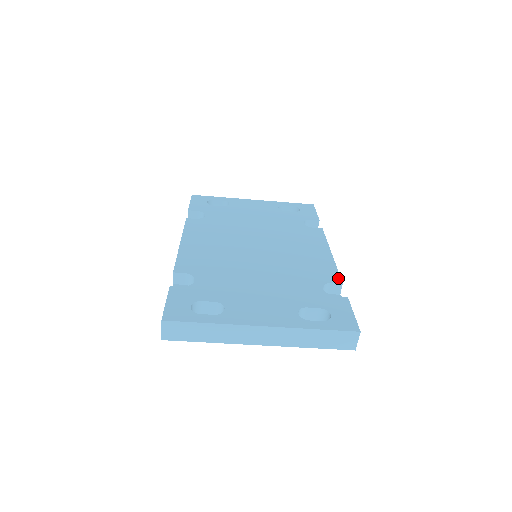
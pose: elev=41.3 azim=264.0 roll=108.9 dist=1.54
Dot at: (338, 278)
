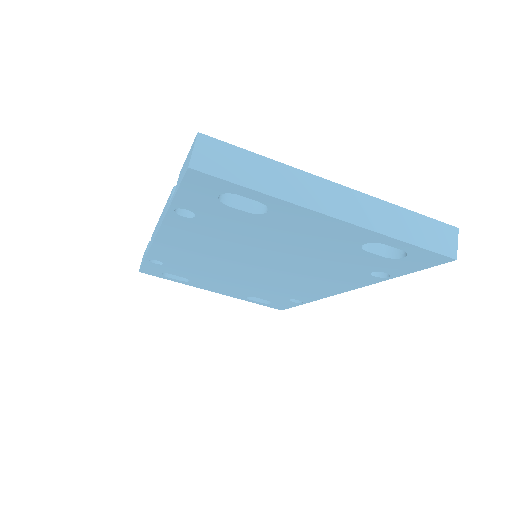
Dot at: occluded
